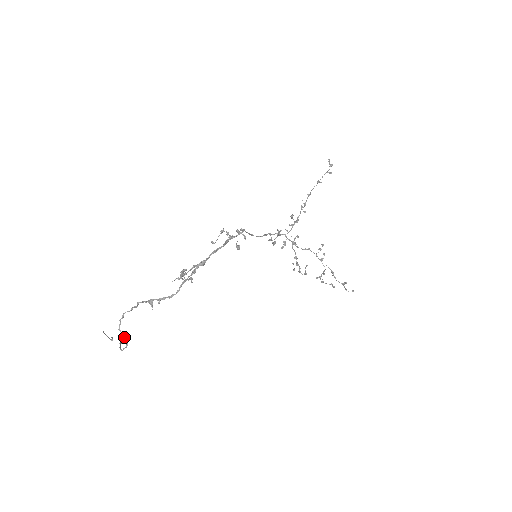
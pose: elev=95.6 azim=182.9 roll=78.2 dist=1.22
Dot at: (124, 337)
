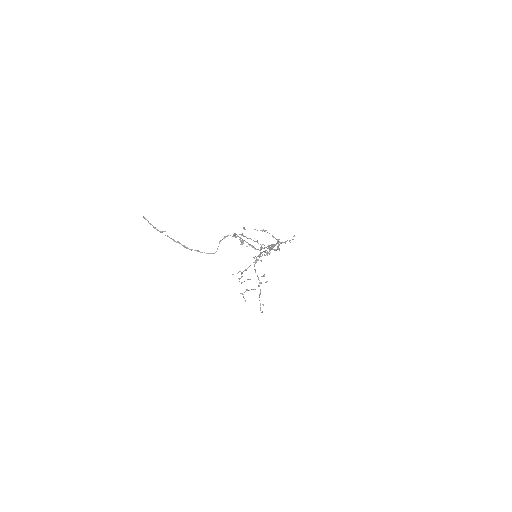
Dot at: occluded
